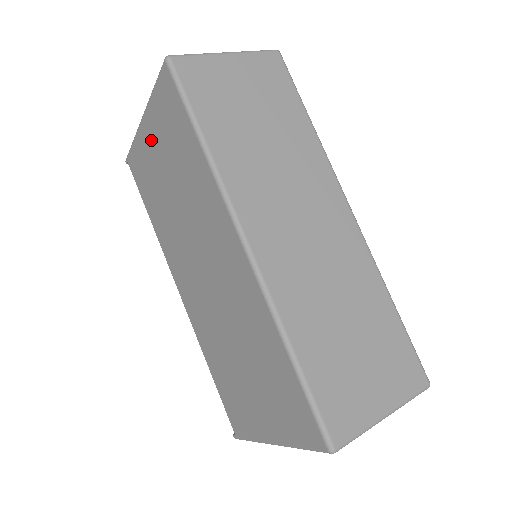
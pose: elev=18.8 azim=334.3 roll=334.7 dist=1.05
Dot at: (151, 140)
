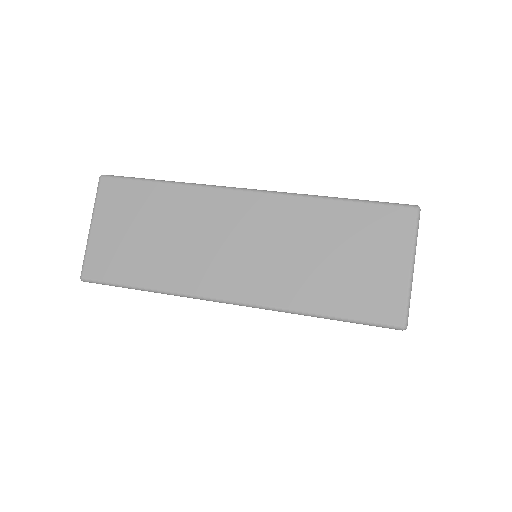
Dot at: occluded
